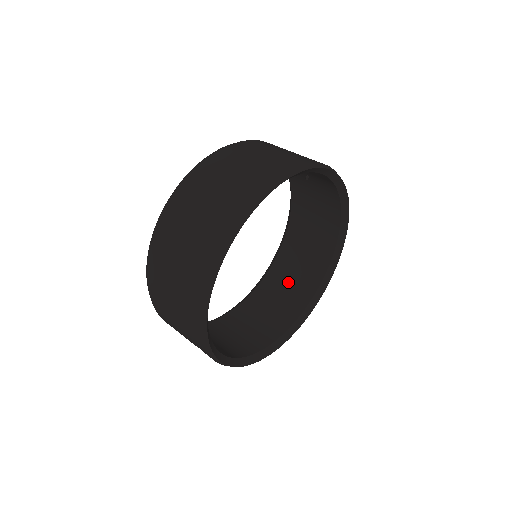
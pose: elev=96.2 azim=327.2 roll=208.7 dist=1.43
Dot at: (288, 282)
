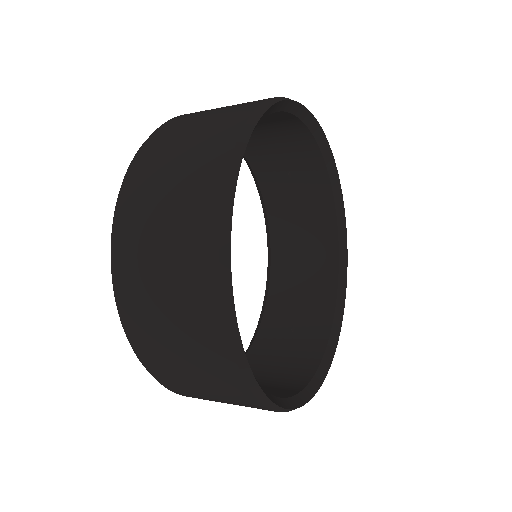
Dot at: (286, 173)
